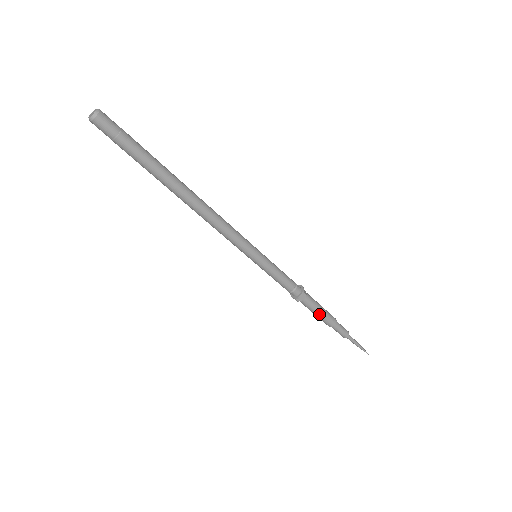
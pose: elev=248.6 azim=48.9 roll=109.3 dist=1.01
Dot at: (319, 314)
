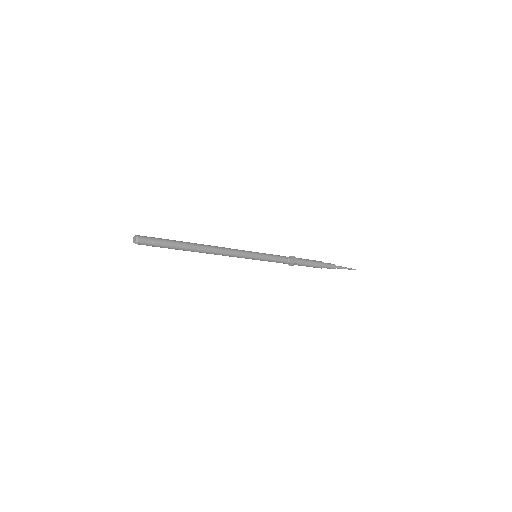
Dot at: occluded
